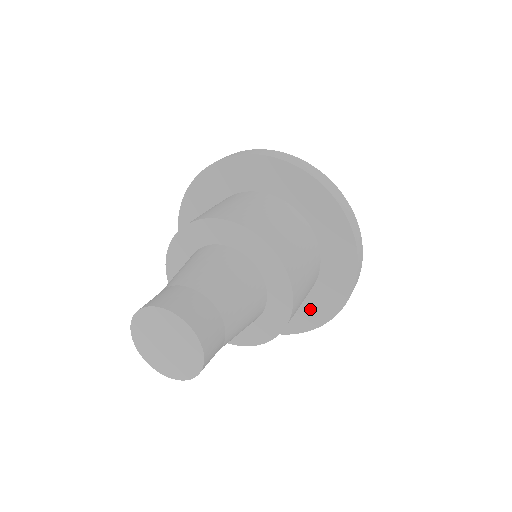
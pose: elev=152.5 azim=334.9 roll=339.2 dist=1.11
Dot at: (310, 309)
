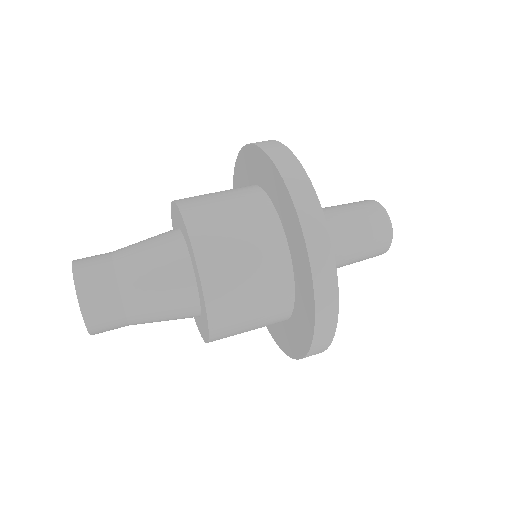
Dot at: (284, 335)
